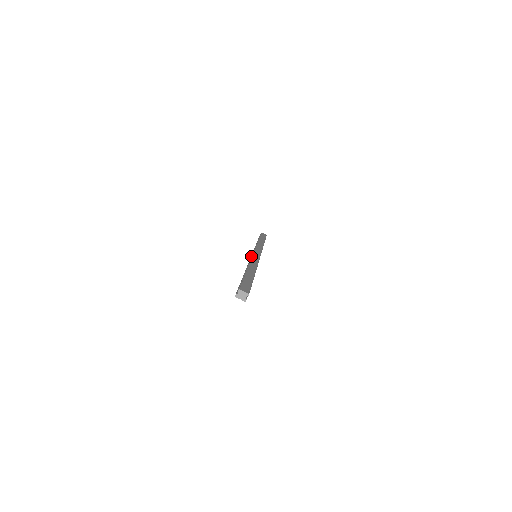
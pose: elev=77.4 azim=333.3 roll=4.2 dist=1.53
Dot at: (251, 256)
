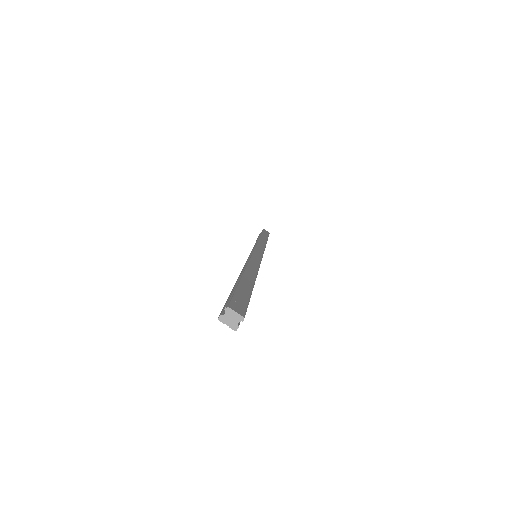
Dot at: (249, 255)
